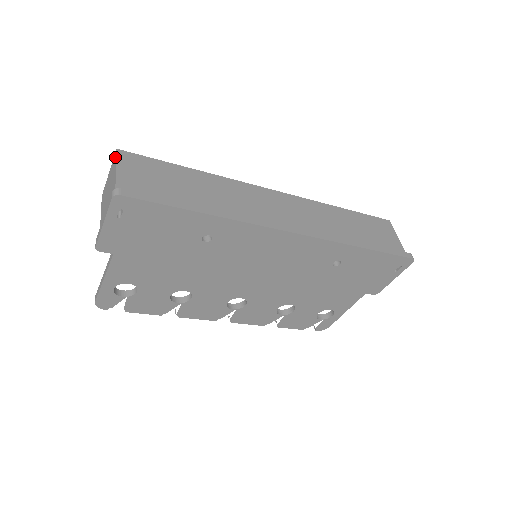
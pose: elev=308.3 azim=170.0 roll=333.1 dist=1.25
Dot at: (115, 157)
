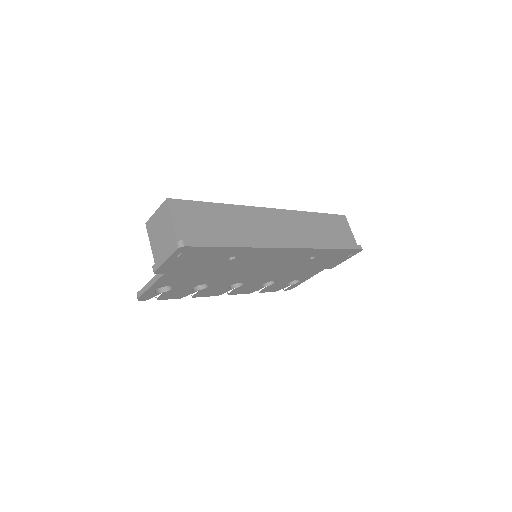
Dot at: (167, 206)
